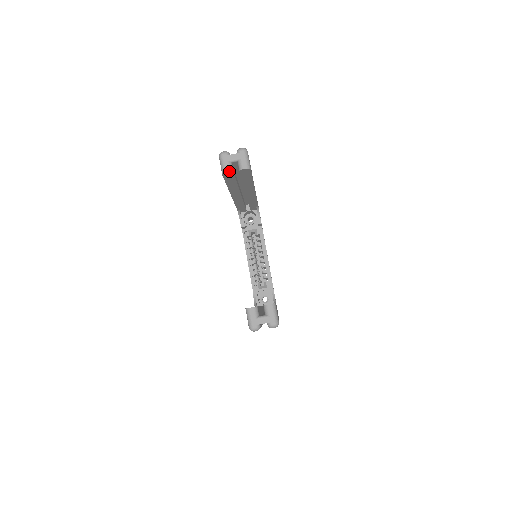
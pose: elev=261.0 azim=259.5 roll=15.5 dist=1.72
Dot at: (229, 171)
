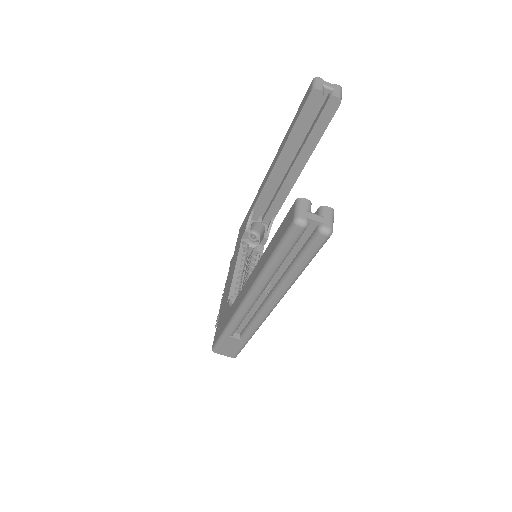
Dot at: (321, 90)
